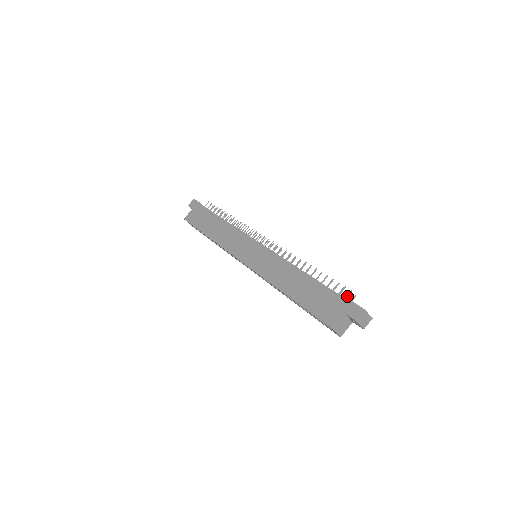
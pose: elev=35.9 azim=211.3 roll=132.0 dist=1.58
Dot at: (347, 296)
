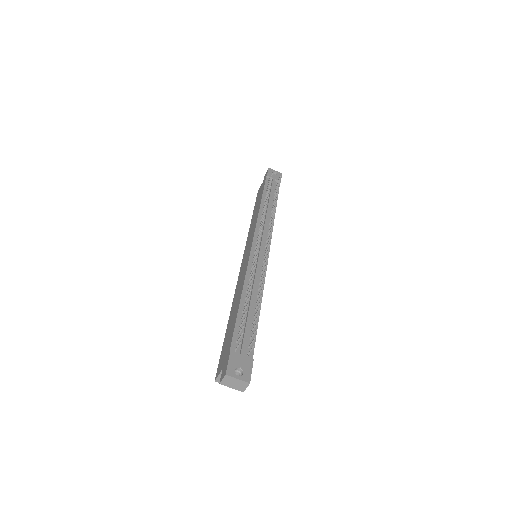
Dot at: (237, 346)
